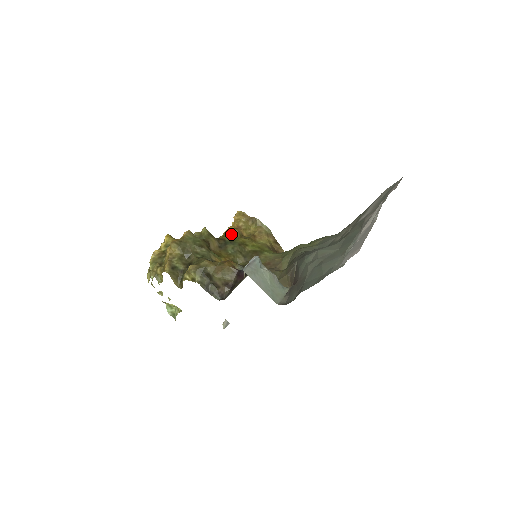
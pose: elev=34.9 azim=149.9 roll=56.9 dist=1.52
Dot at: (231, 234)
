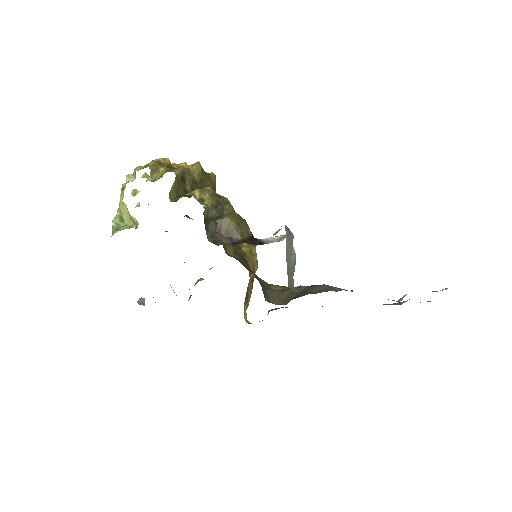
Dot at: occluded
